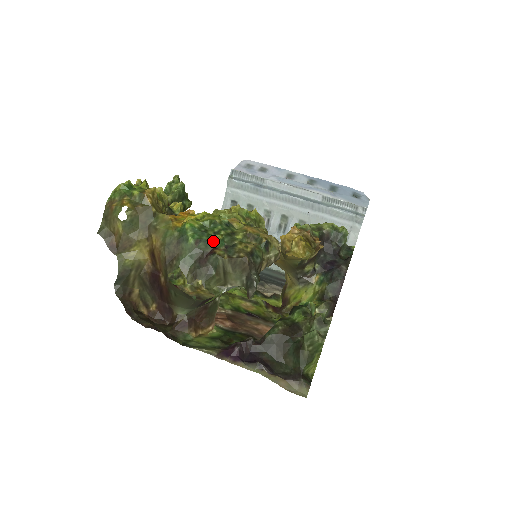
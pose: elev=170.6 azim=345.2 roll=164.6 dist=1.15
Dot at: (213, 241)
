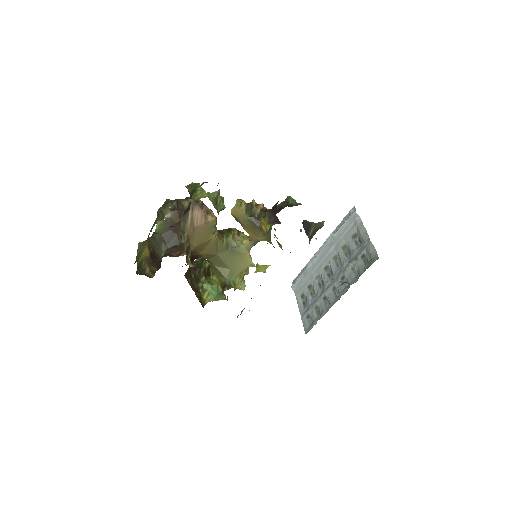
Dot at: occluded
